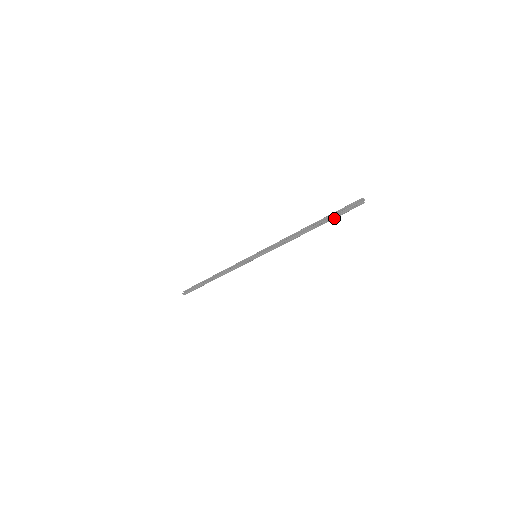
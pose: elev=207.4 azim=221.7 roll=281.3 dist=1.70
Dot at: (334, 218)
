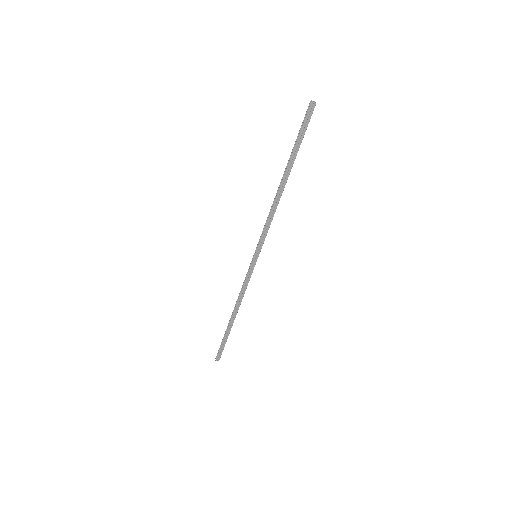
Dot at: (299, 146)
